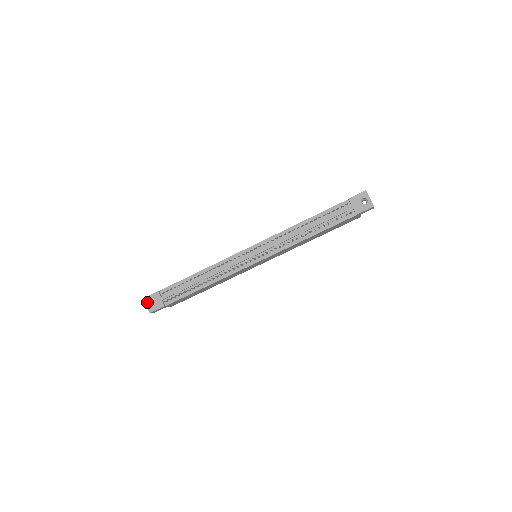
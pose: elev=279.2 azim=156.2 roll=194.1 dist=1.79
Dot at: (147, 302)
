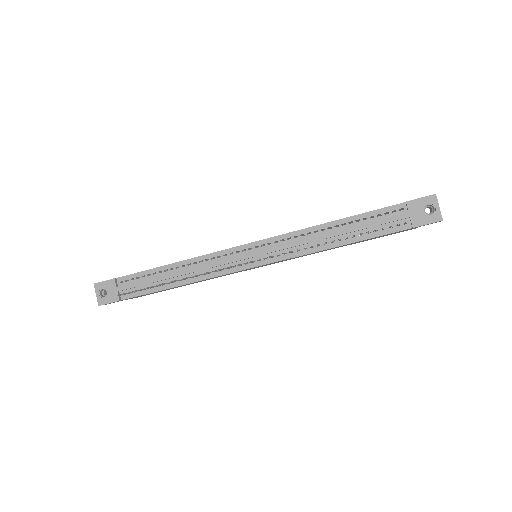
Dot at: (97, 290)
